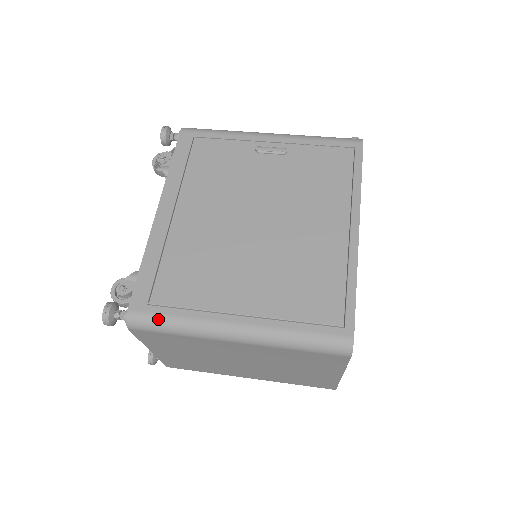
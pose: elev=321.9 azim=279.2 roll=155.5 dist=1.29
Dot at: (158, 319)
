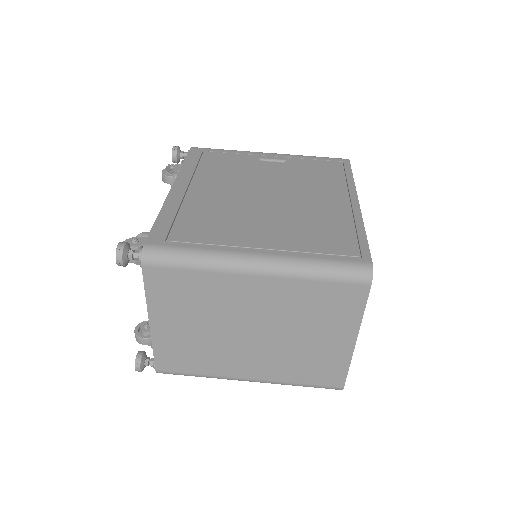
Dot at: (176, 251)
